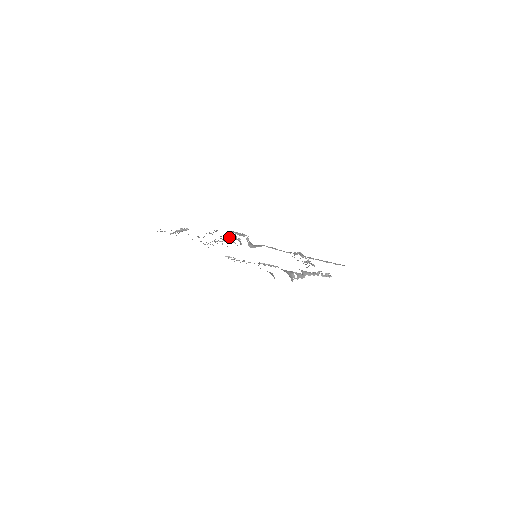
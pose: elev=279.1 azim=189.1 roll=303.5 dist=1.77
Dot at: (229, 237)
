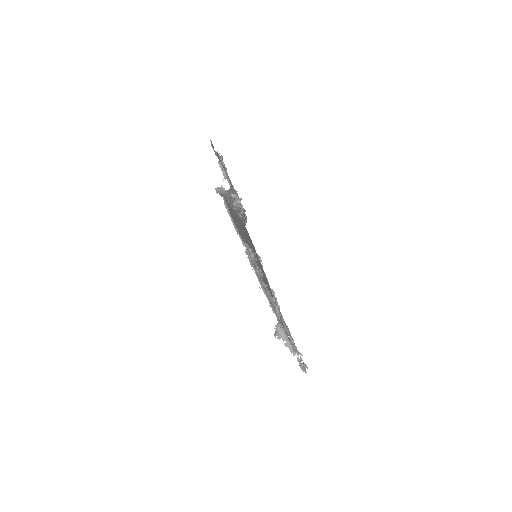
Dot at: occluded
